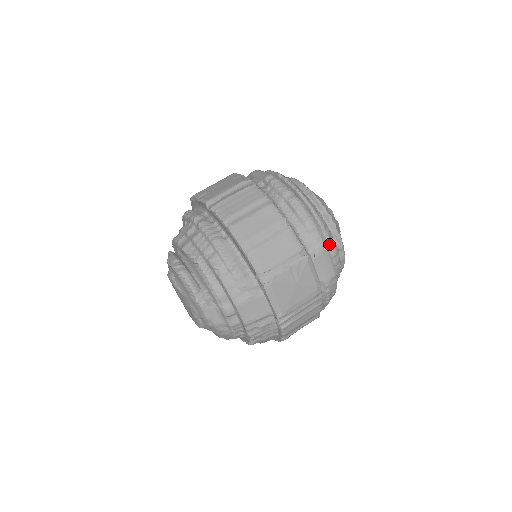
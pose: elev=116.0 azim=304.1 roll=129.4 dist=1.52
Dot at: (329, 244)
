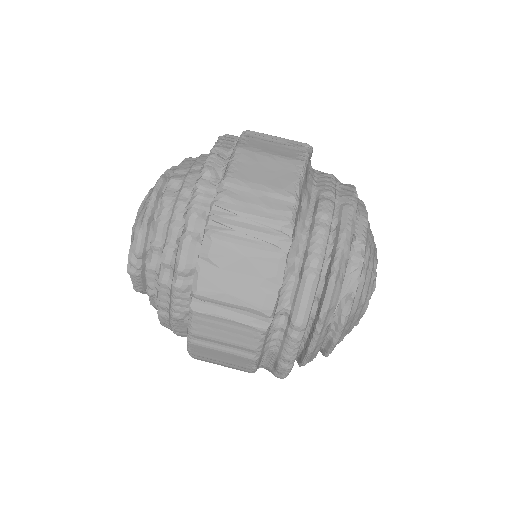
Dot at: occluded
